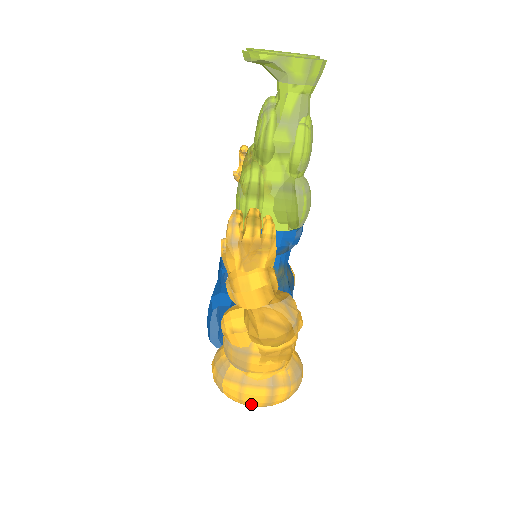
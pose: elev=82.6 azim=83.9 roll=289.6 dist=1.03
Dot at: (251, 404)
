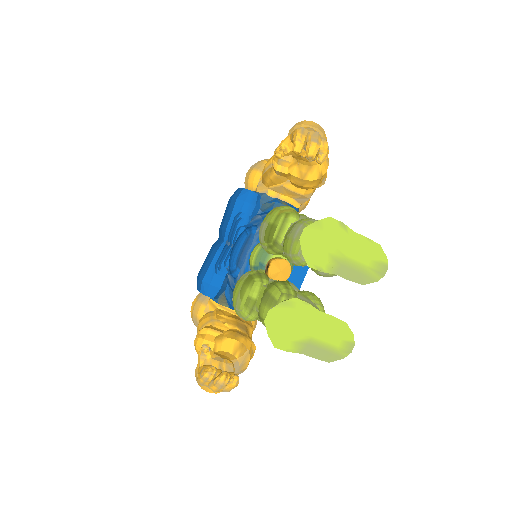
Dot at: occluded
